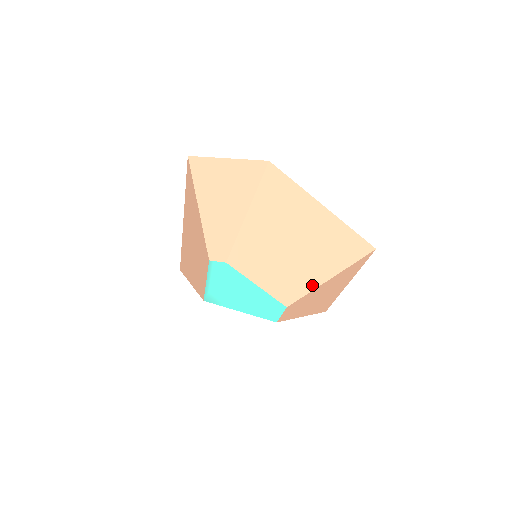
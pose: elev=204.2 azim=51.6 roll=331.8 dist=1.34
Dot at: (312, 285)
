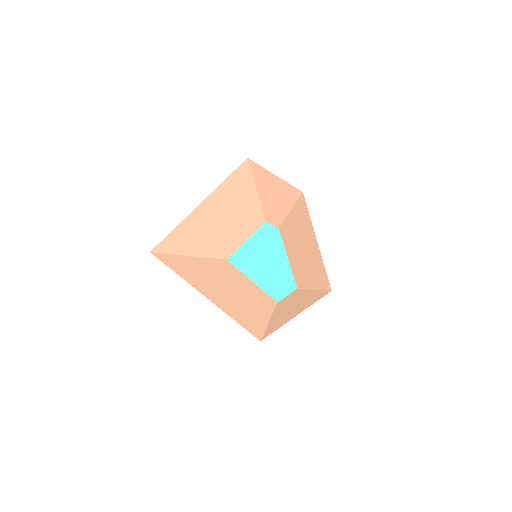
Dot at: (308, 285)
